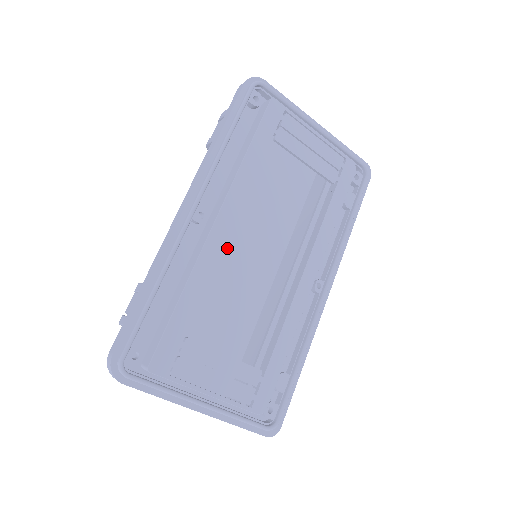
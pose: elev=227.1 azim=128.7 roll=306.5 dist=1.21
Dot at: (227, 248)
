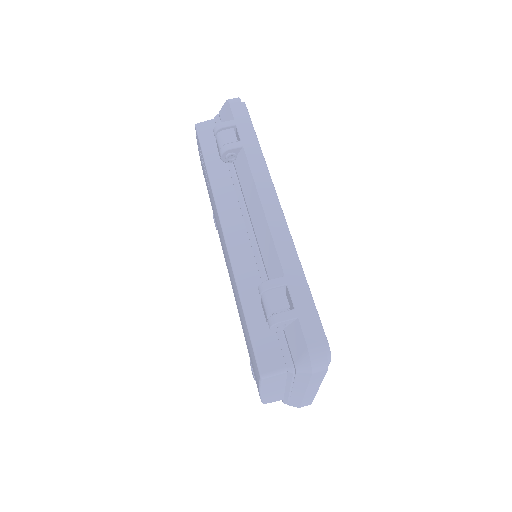
Dot at: occluded
